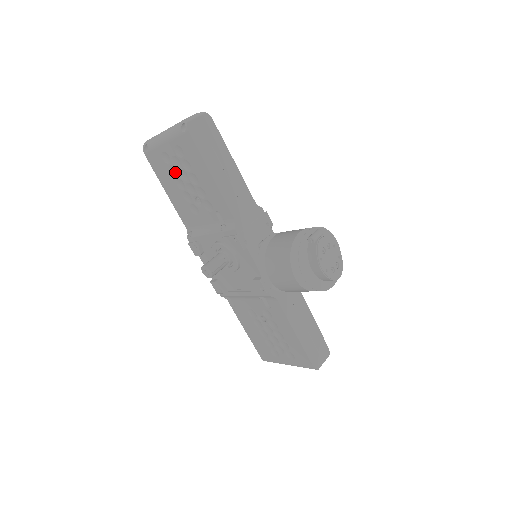
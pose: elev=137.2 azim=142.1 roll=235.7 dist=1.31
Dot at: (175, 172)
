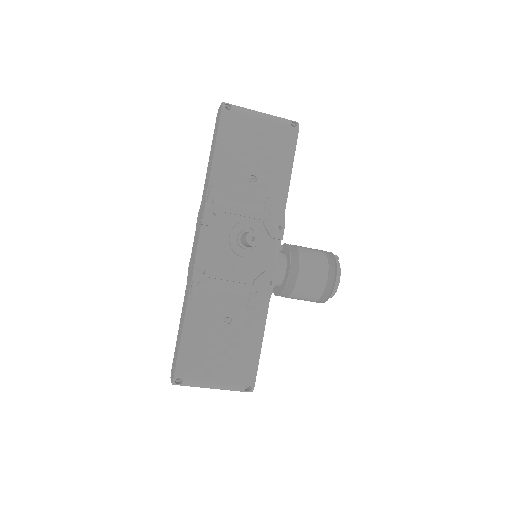
Dot at: (248, 144)
